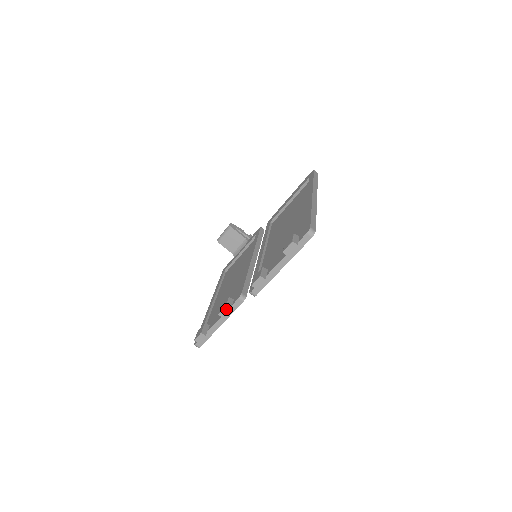
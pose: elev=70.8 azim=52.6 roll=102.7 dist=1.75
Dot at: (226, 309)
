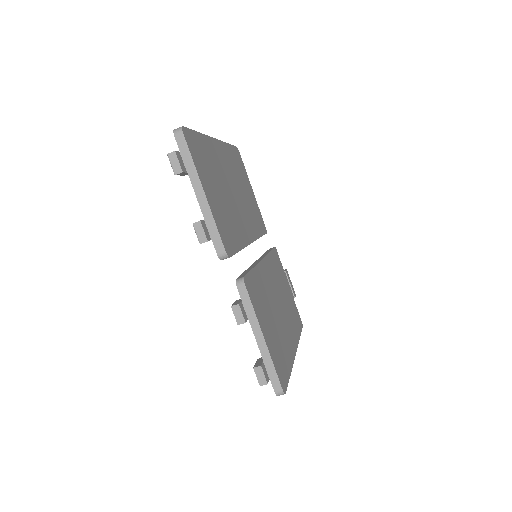
Dot at: (235, 309)
